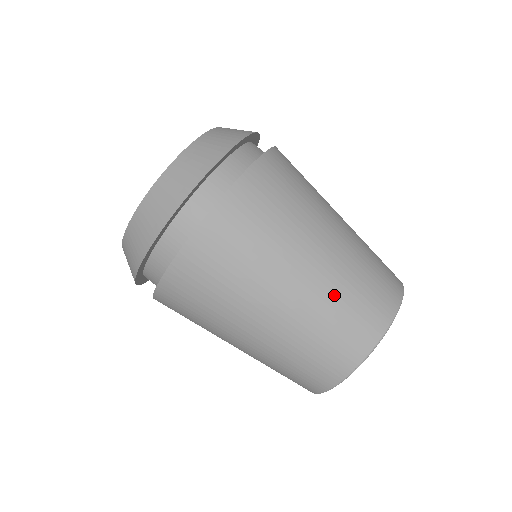
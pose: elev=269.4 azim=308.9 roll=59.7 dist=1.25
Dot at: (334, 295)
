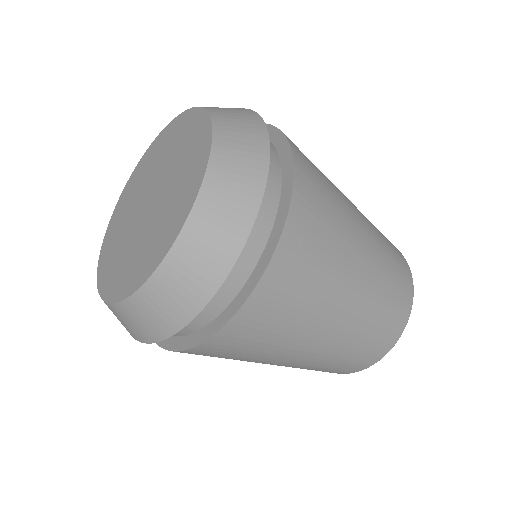
Dot at: (373, 310)
